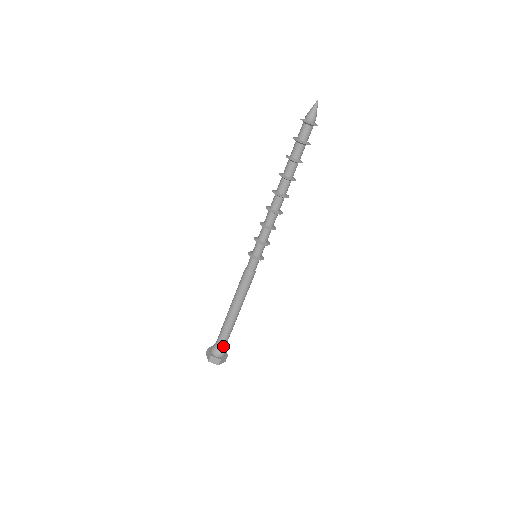
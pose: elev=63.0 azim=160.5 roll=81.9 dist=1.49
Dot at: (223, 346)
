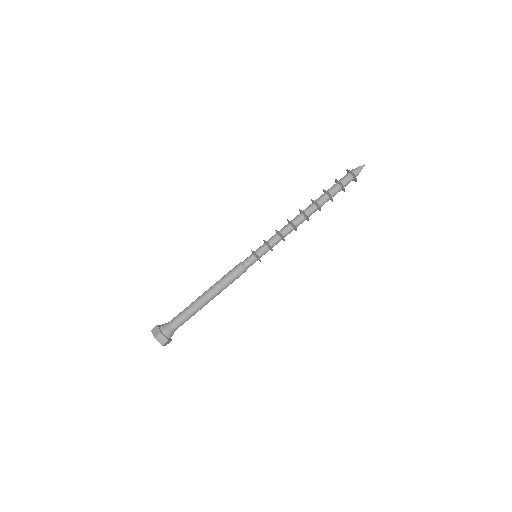
Dot at: (173, 324)
